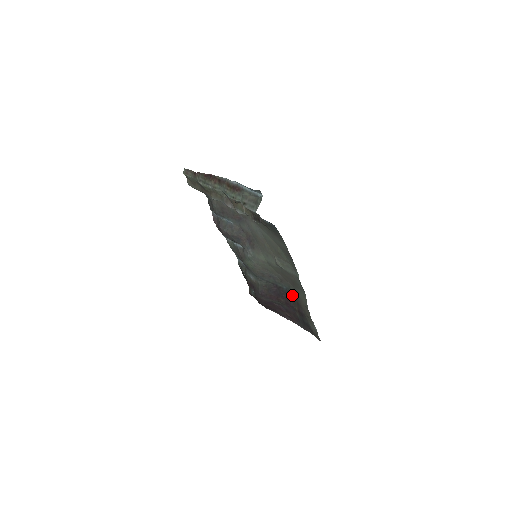
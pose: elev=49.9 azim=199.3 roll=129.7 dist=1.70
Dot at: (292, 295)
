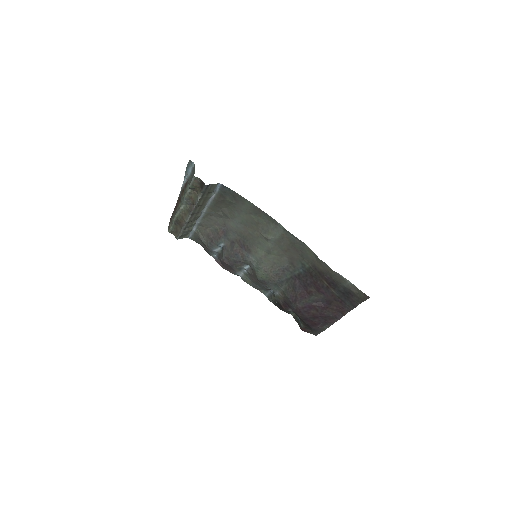
Dot at: (310, 270)
